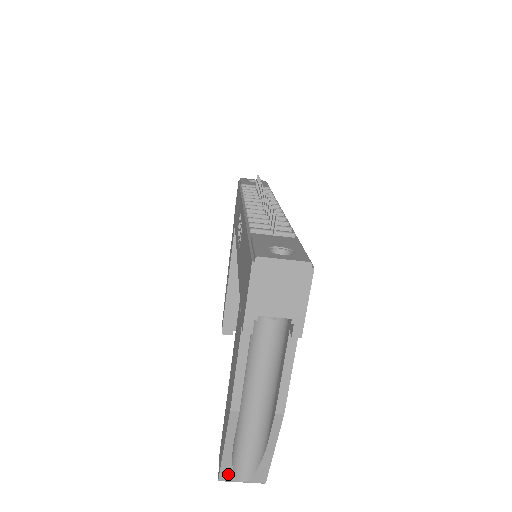
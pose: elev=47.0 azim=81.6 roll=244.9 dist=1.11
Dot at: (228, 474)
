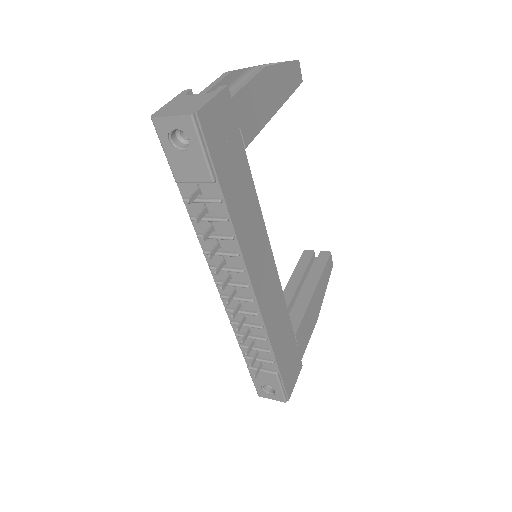
Dot at: occluded
